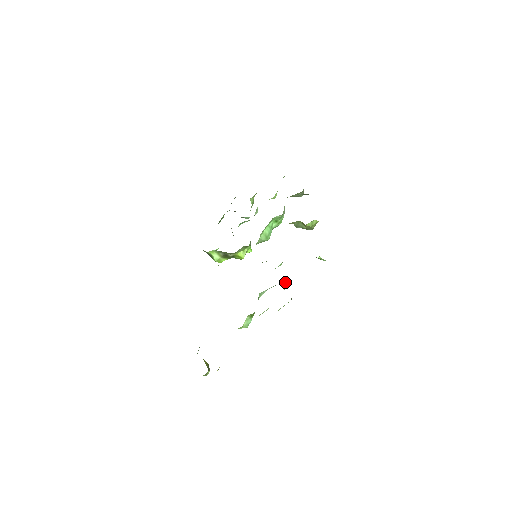
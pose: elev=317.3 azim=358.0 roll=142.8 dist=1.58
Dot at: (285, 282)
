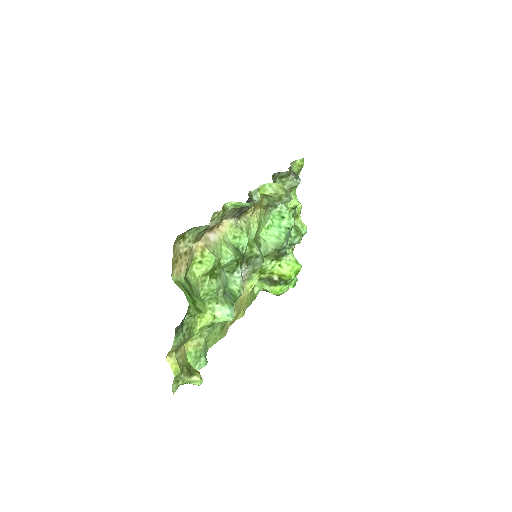
Dot at: (229, 250)
